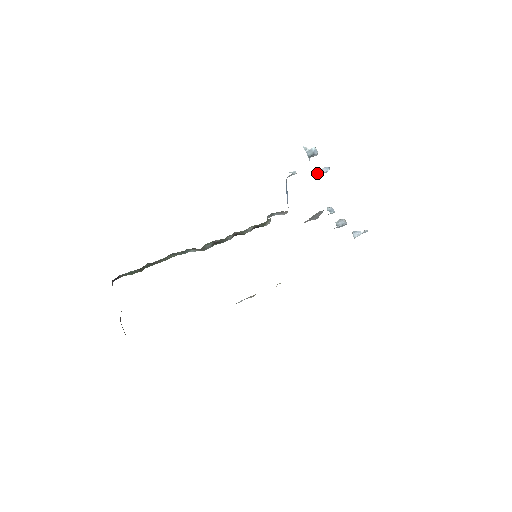
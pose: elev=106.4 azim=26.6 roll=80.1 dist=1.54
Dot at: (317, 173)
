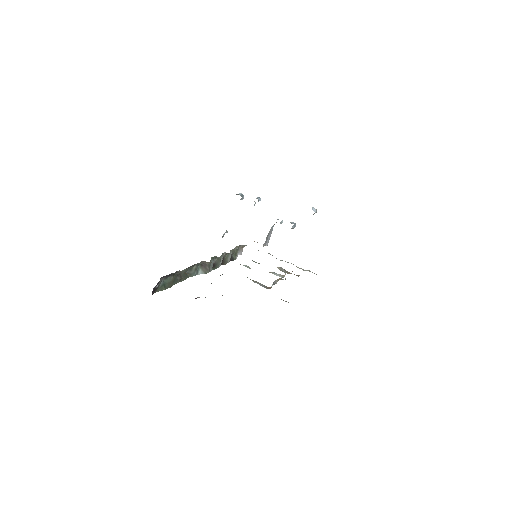
Dot at: occluded
